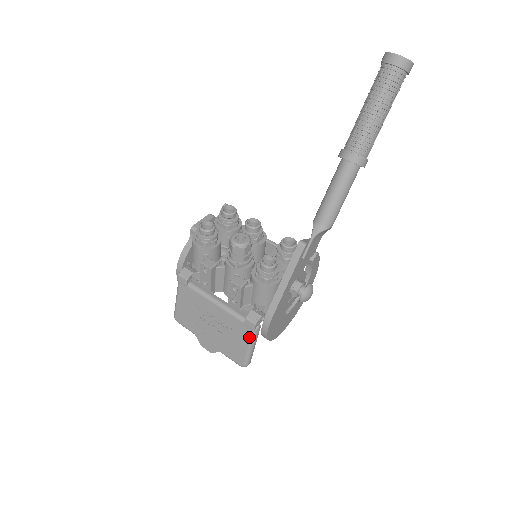
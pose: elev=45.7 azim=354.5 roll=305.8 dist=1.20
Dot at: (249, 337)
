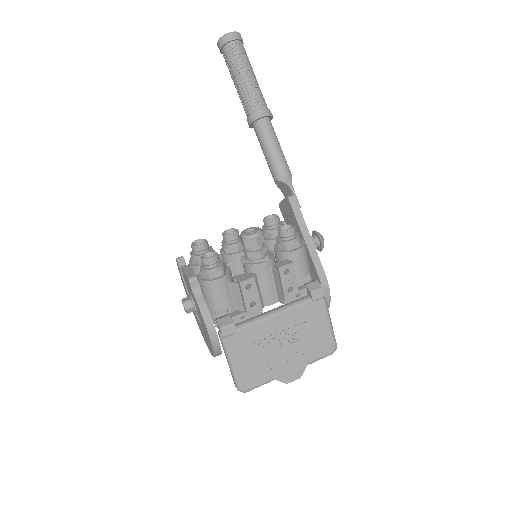
Dot at: (324, 310)
